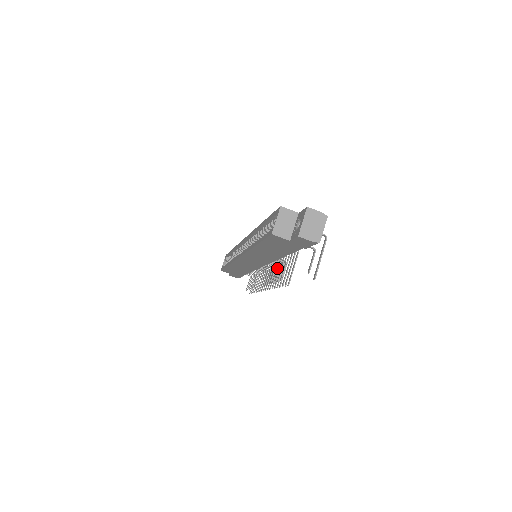
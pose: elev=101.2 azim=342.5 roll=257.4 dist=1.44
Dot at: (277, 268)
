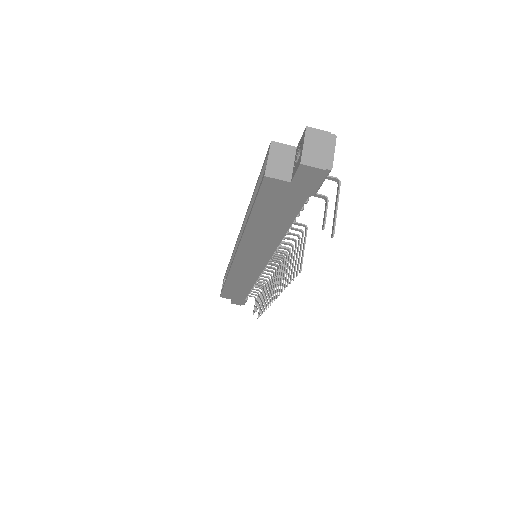
Dot at: (283, 262)
